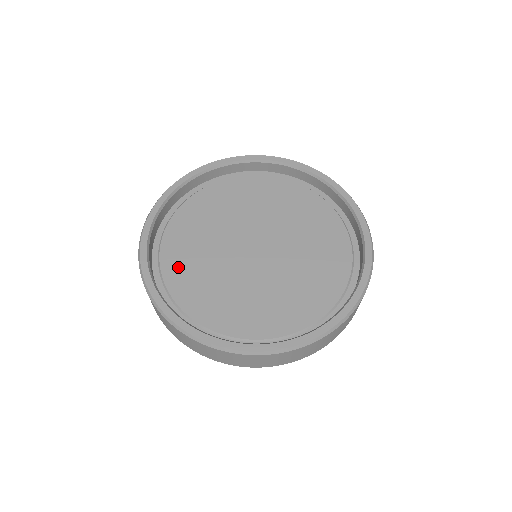
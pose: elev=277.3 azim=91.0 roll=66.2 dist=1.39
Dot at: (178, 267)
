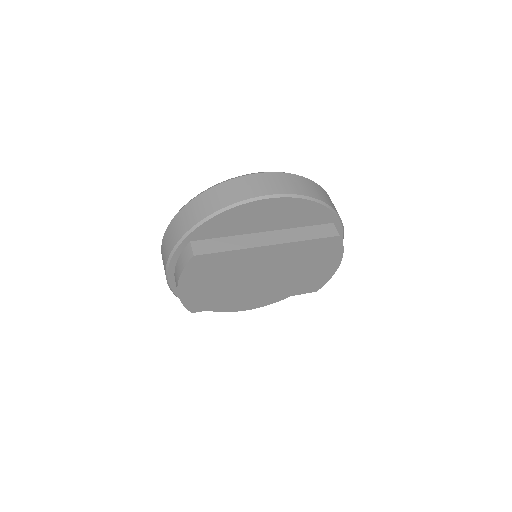
Dot at: occluded
